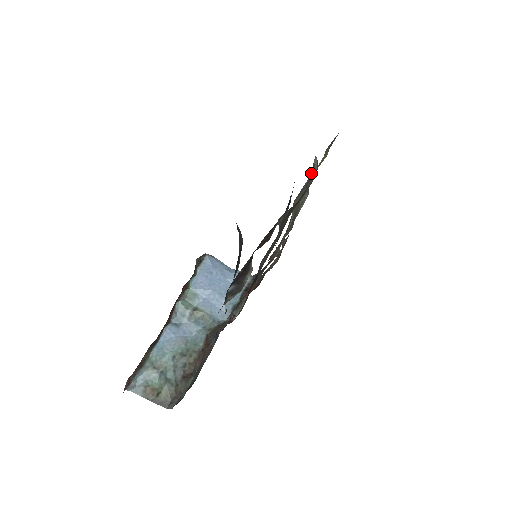
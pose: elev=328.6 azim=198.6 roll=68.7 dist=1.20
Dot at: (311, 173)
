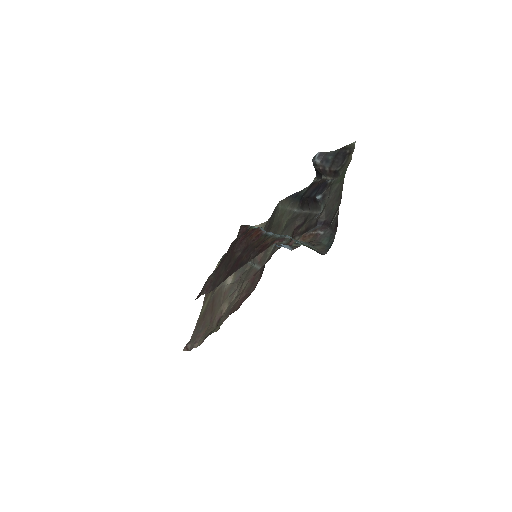
Dot at: occluded
